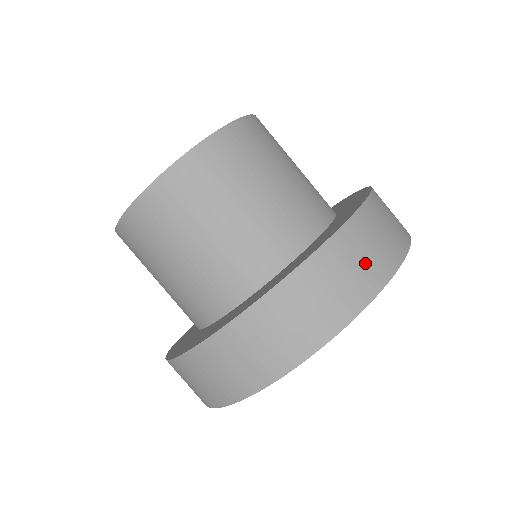
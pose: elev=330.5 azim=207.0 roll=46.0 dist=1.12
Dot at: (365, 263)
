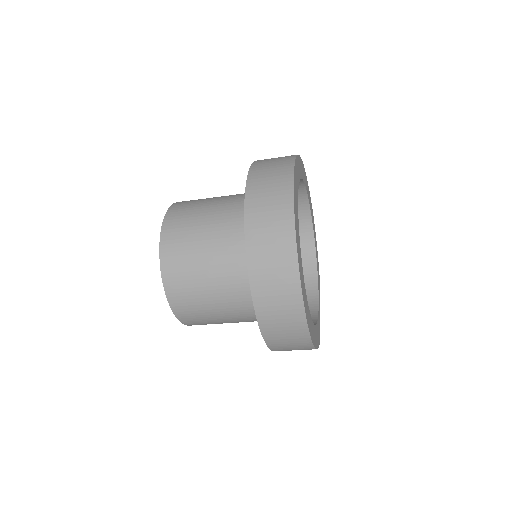
Dot at: (273, 209)
